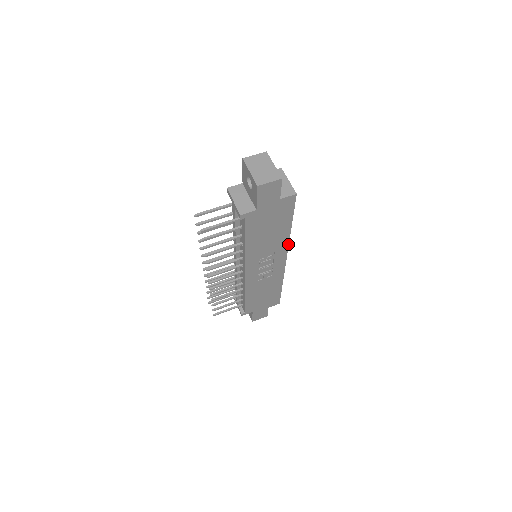
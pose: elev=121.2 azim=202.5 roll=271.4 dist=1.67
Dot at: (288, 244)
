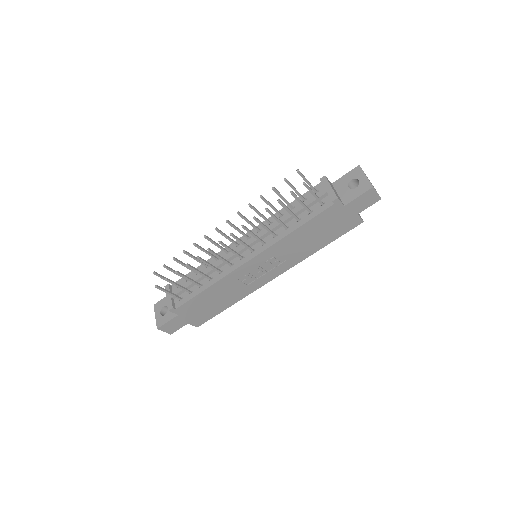
Dot at: (297, 263)
